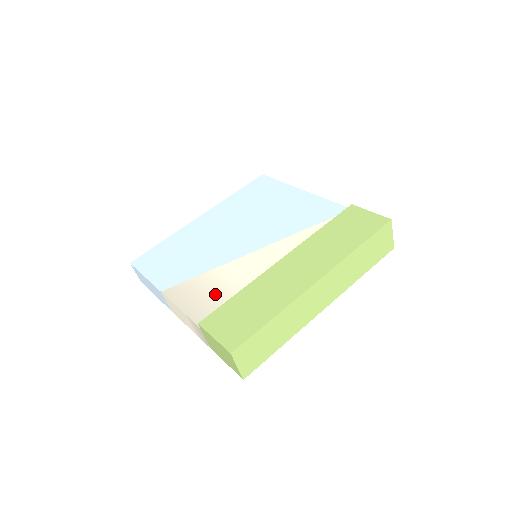
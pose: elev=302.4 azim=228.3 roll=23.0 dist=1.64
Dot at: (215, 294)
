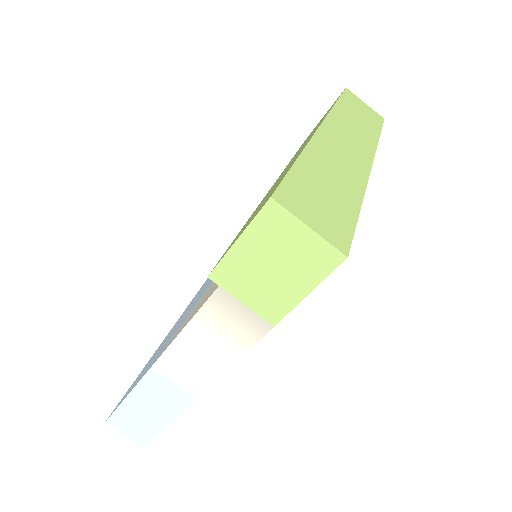
Dot at: occluded
